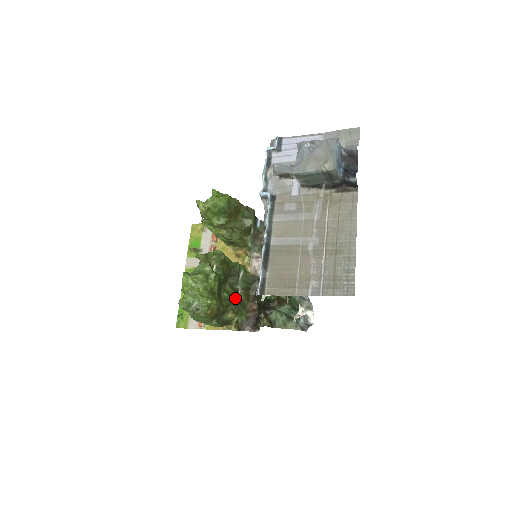
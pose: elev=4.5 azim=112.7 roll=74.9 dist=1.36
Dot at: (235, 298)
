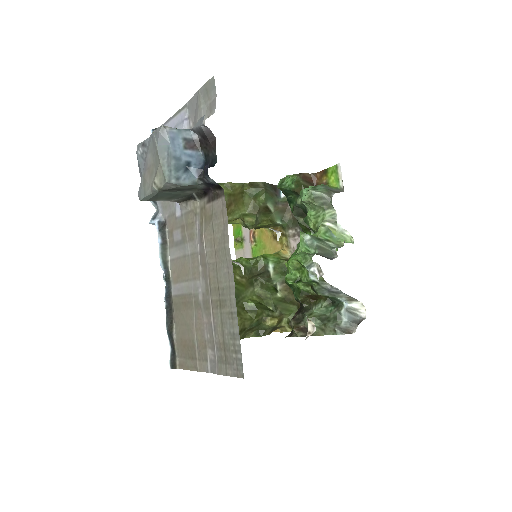
Dot at: (271, 299)
